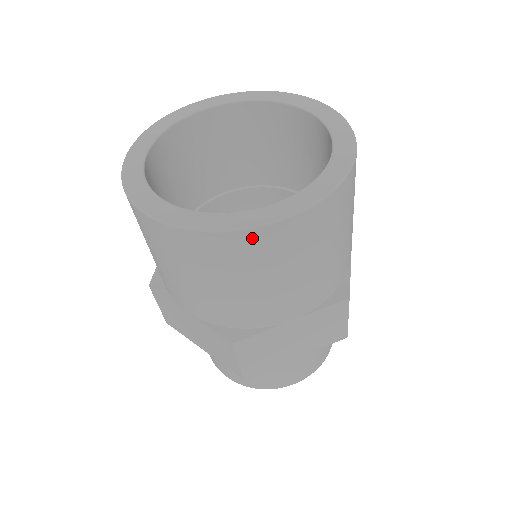
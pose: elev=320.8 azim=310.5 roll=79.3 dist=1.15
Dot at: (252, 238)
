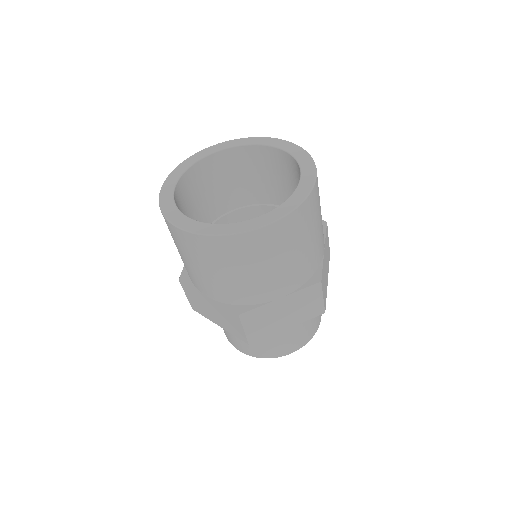
Dot at: (246, 239)
